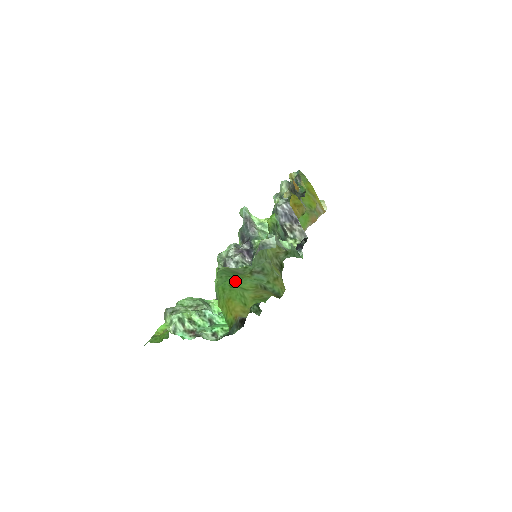
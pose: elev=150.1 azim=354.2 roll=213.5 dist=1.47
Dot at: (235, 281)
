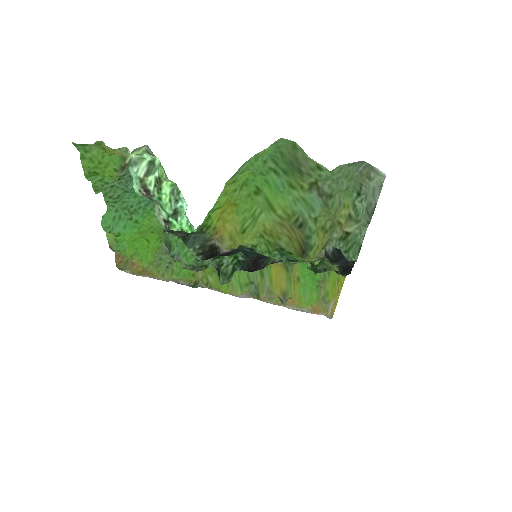
Dot at: (273, 185)
